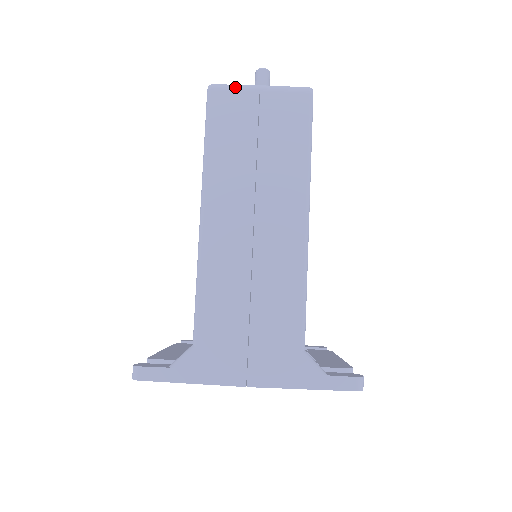
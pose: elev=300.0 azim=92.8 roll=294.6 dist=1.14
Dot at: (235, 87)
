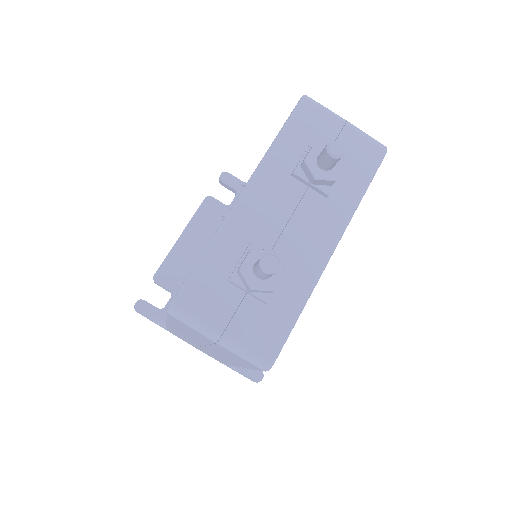
Dot at: (193, 328)
